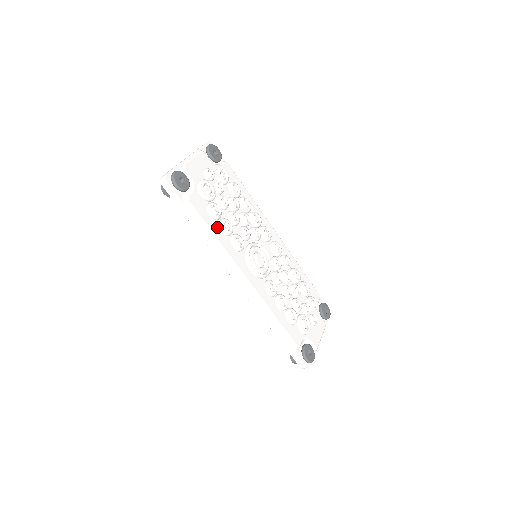
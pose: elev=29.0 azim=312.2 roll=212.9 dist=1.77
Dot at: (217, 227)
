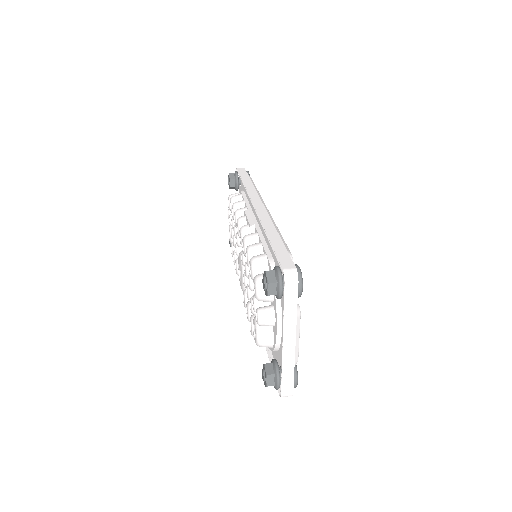
Dot at: occluded
